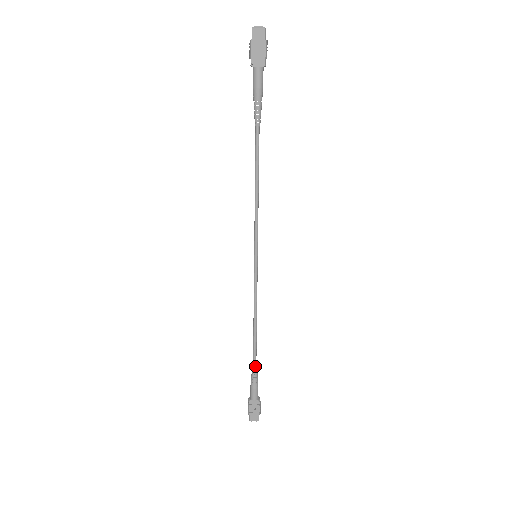
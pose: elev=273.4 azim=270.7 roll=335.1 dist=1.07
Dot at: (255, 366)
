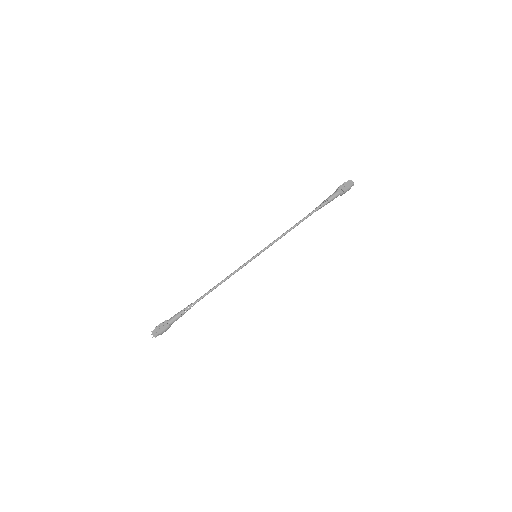
Dot at: occluded
